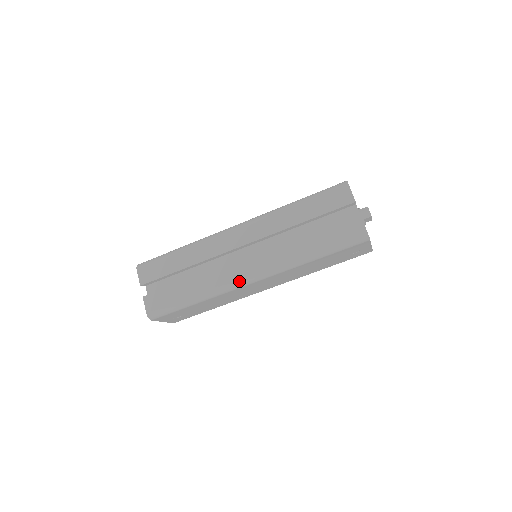
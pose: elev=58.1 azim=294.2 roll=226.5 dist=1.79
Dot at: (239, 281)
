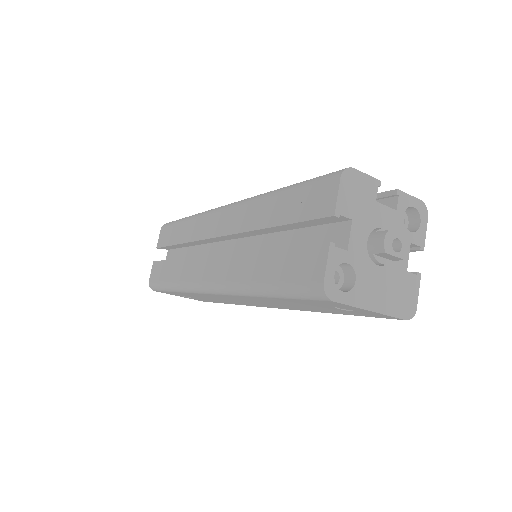
Dot at: (198, 284)
